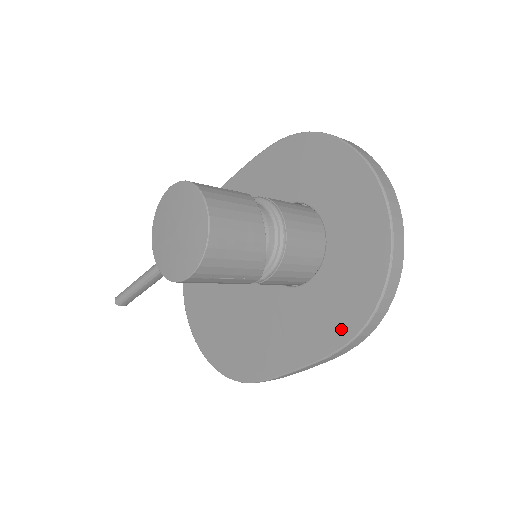
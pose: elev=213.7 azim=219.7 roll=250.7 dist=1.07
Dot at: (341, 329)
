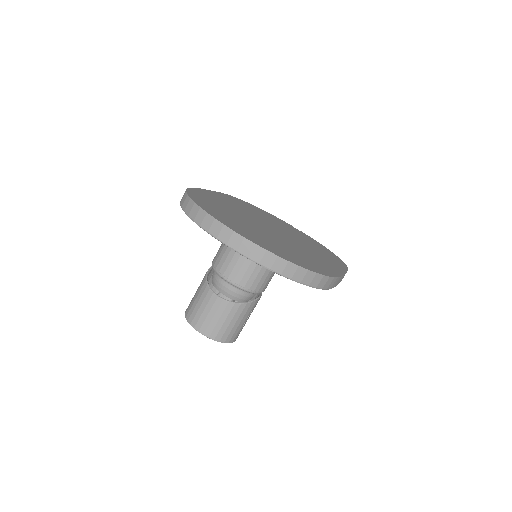
Dot at: occluded
